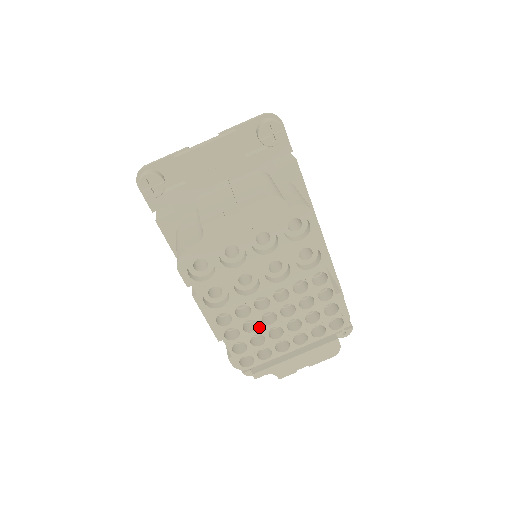
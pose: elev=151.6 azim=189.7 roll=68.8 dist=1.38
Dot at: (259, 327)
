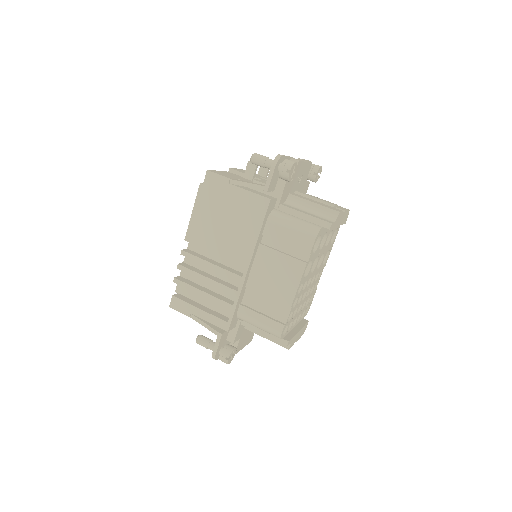
Dot at: (300, 302)
